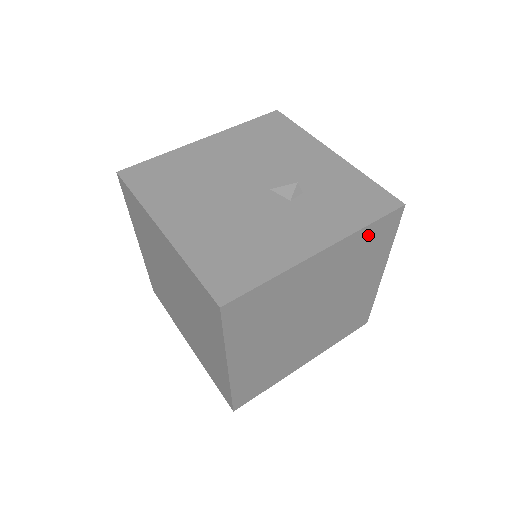
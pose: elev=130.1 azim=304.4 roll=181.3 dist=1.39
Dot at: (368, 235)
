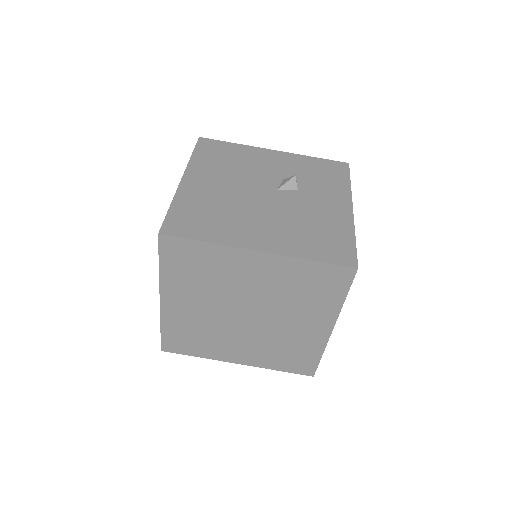
Dot at: occluded
